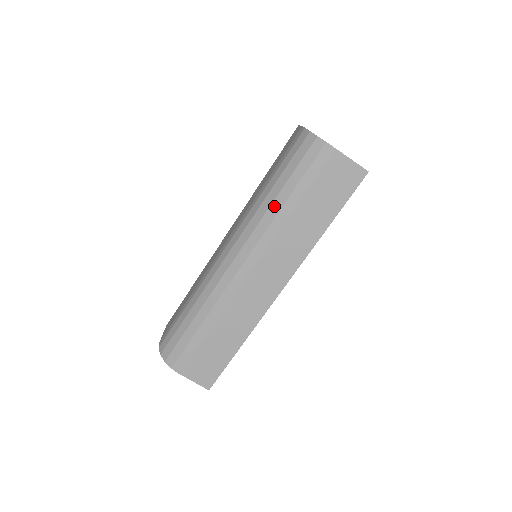
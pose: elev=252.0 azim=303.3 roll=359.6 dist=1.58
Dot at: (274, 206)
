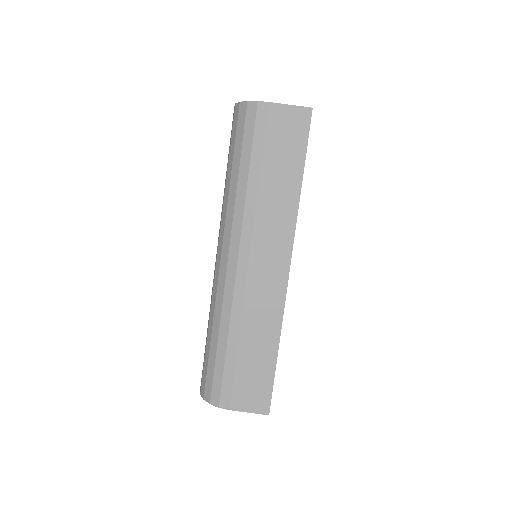
Dot at: (240, 187)
